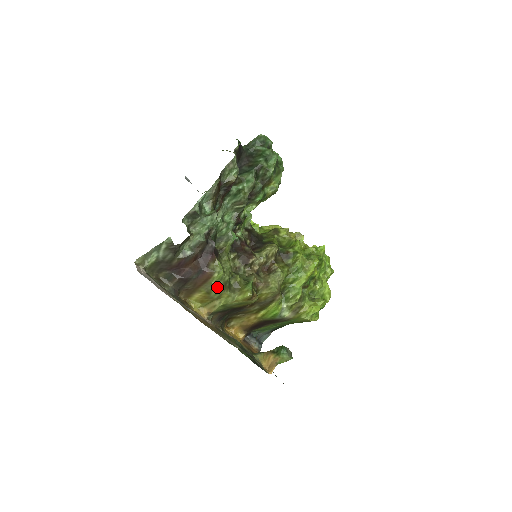
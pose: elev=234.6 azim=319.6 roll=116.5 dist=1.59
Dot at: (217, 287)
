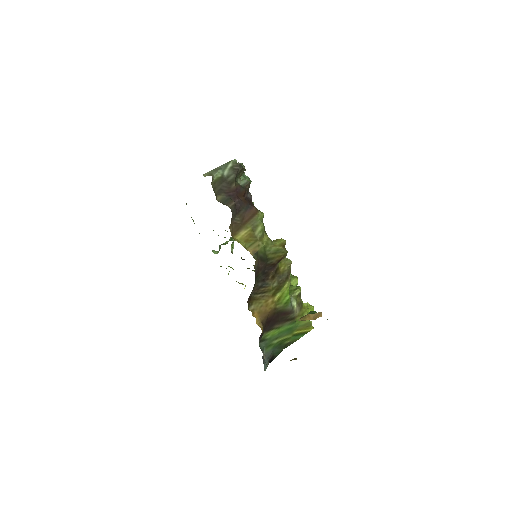
Dot at: (262, 223)
